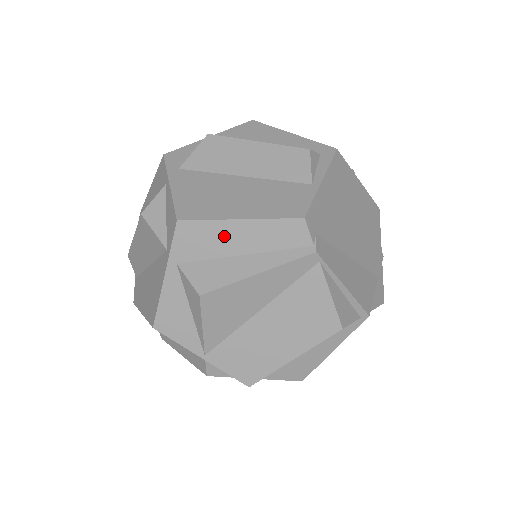
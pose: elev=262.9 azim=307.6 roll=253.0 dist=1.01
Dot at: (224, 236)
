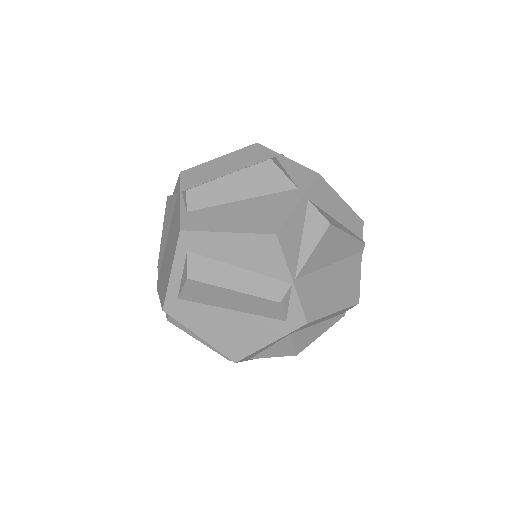
Dot at: (334, 202)
